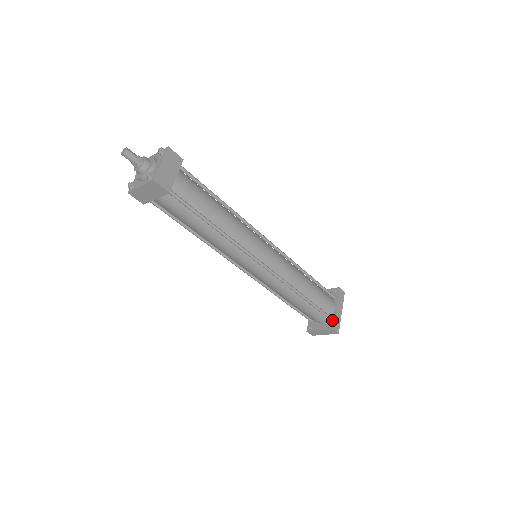
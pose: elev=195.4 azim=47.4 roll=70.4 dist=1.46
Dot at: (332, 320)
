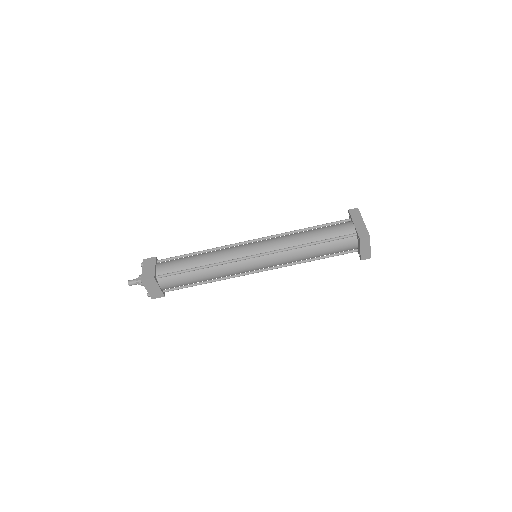
Dot at: (357, 234)
